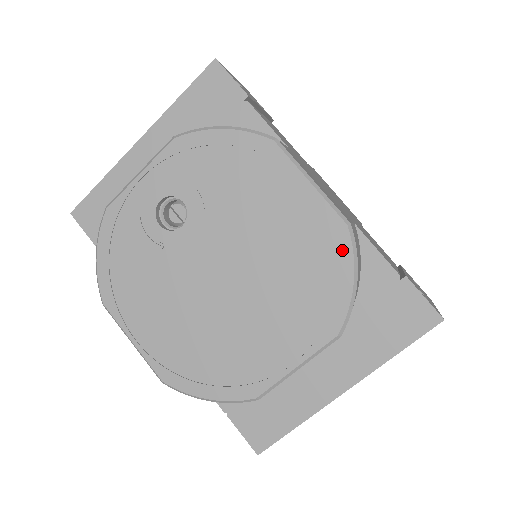
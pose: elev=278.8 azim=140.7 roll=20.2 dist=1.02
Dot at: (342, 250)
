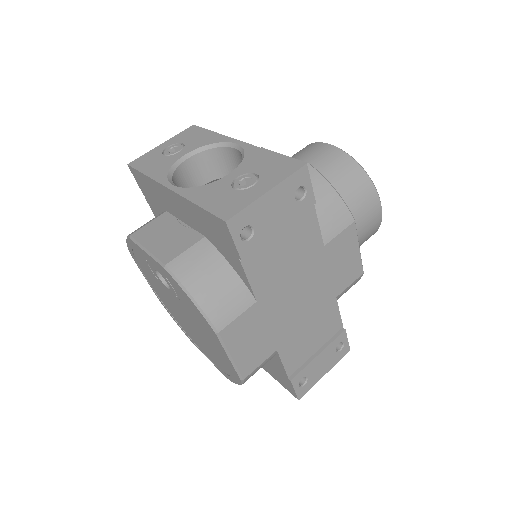
Dot at: (236, 378)
